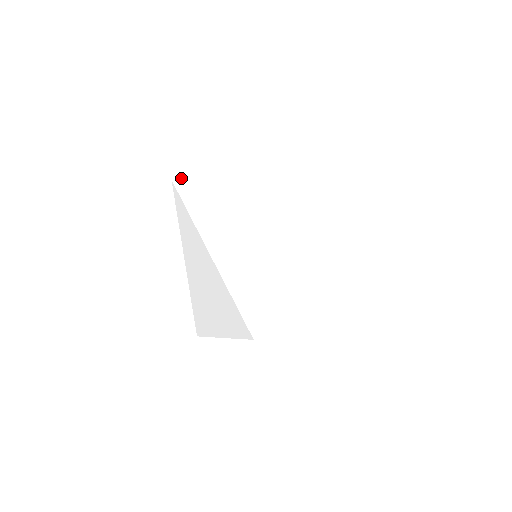
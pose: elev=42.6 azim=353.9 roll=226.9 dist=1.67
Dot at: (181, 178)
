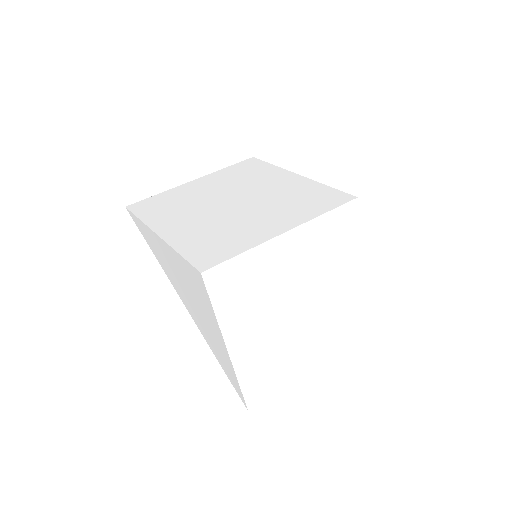
Dot at: (135, 204)
